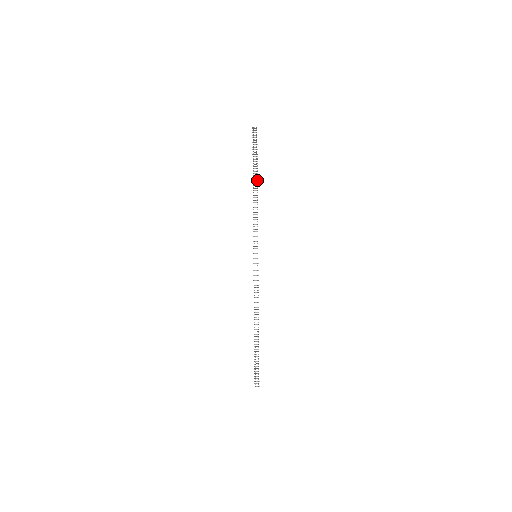
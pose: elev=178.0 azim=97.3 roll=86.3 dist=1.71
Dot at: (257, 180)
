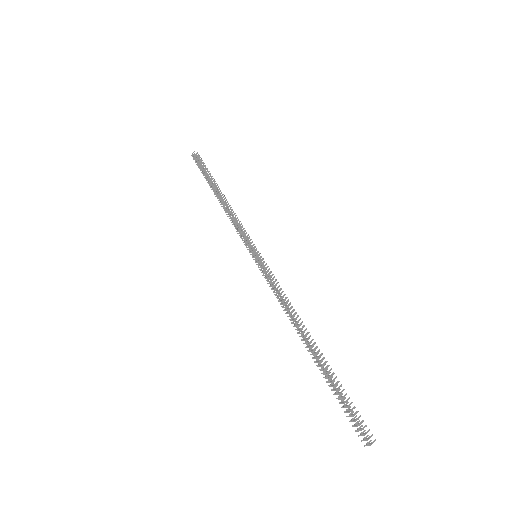
Dot at: (219, 188)
